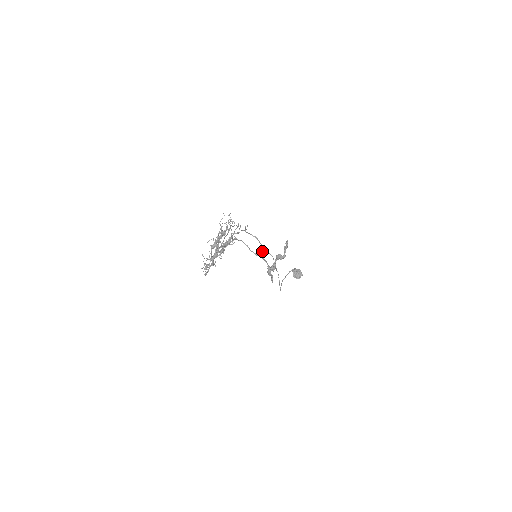
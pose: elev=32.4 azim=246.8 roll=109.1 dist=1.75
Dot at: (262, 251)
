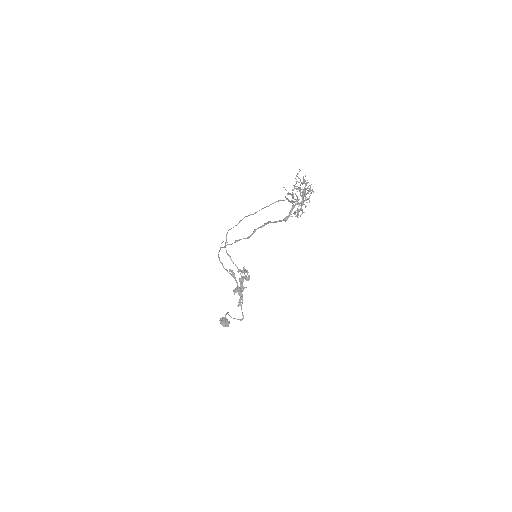
Dot at: (232, 271)
